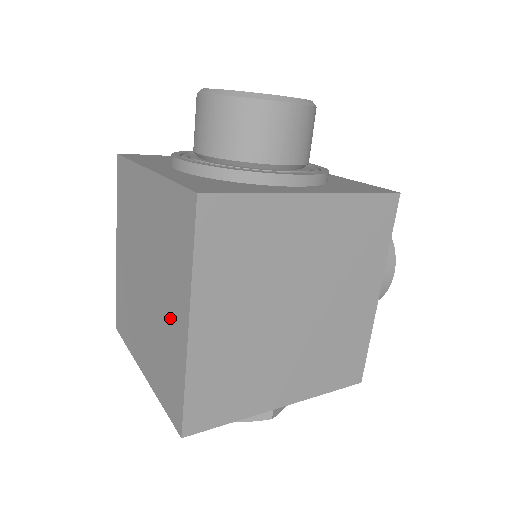
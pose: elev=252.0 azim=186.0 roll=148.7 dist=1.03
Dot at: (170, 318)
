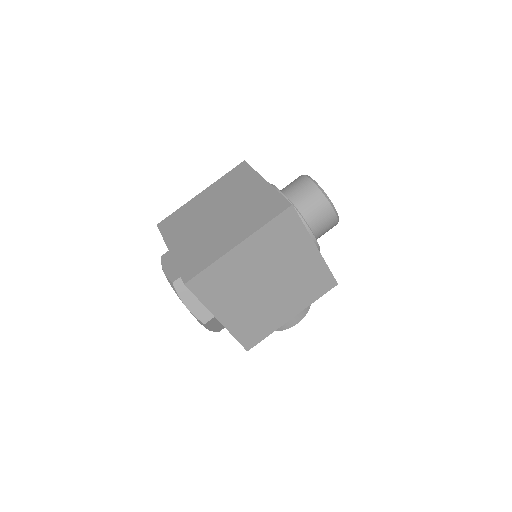
Dot at: (225, 237)
